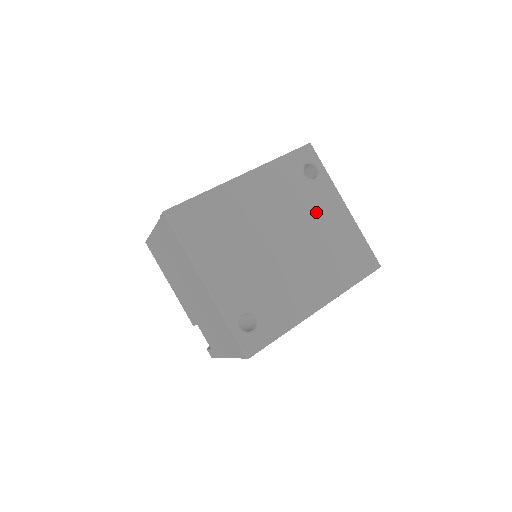
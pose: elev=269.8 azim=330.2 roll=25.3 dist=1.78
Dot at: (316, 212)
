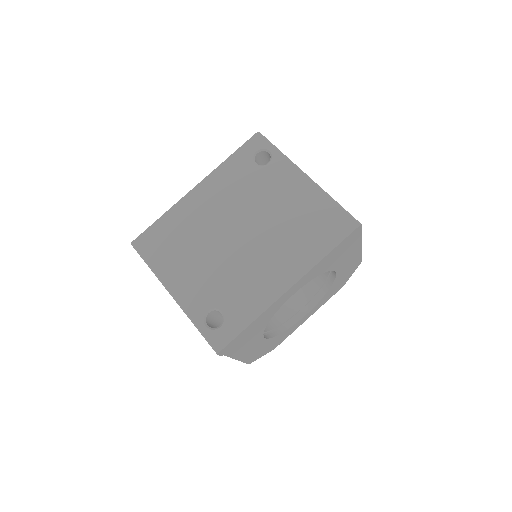
Dot at: (272, 194)
